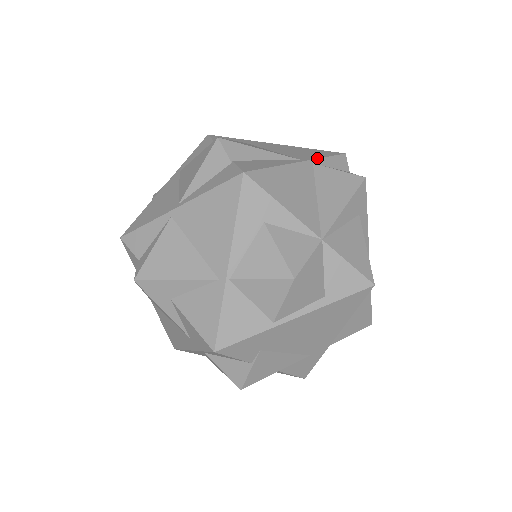
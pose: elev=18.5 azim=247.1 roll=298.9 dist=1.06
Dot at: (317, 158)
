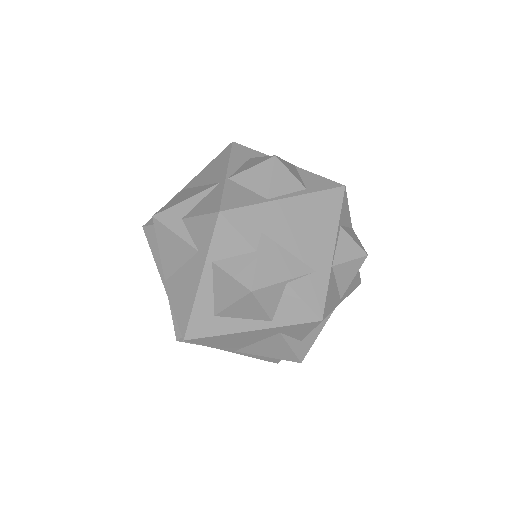
Dot at: occluded
